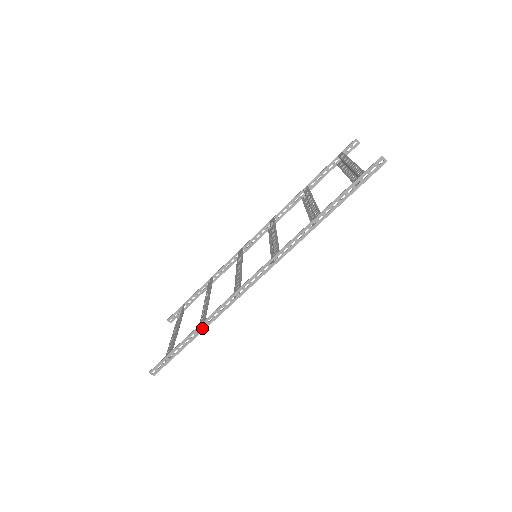
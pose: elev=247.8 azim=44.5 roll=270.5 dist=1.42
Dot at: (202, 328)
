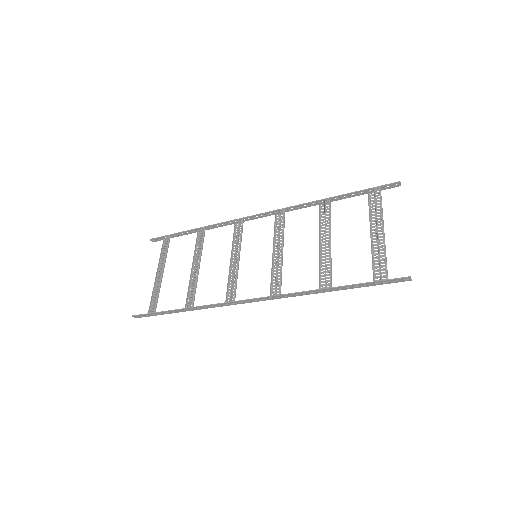
Dot at: (190, 310)
